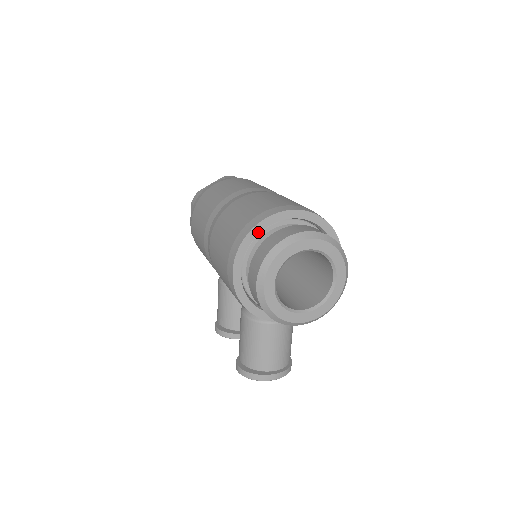
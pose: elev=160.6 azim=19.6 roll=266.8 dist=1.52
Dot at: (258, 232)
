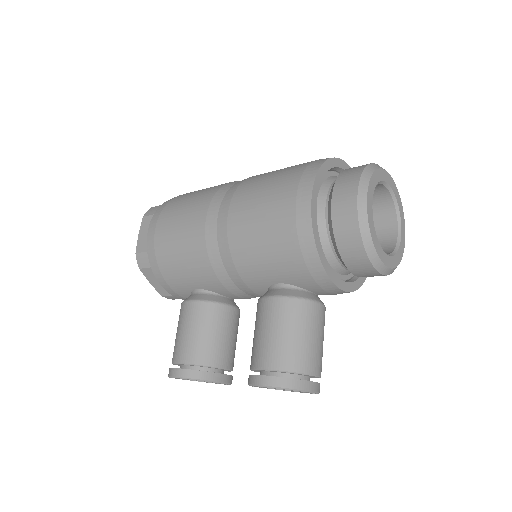
Dot at: (329, 168)
